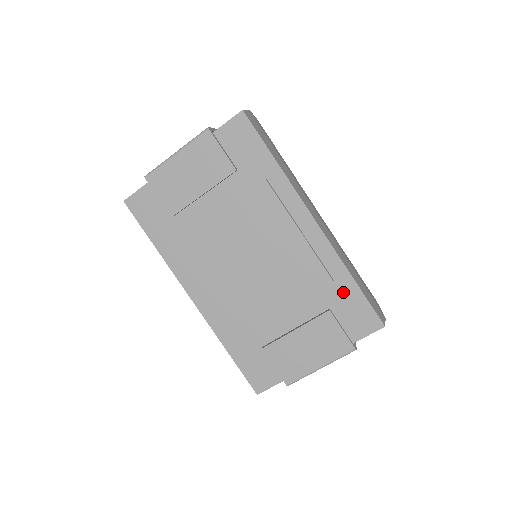
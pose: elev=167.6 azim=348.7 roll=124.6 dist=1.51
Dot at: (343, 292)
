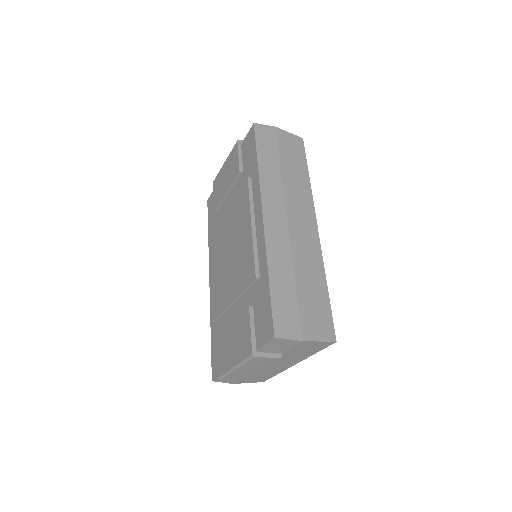
Dot at: (262, 291)
